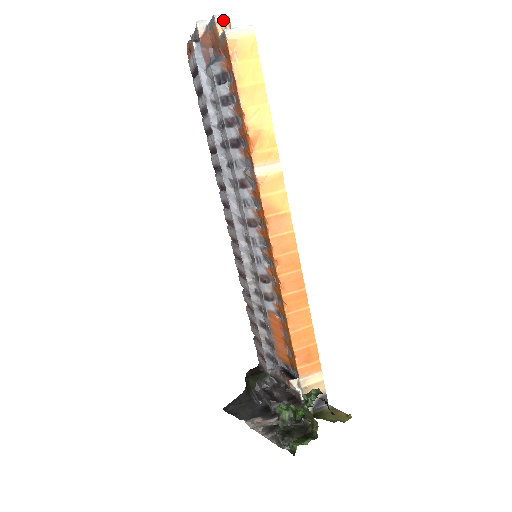
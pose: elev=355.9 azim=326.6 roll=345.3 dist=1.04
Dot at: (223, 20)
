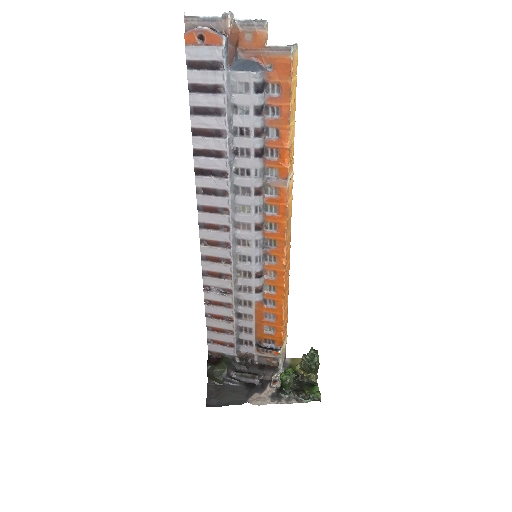
Dot at: occluded
